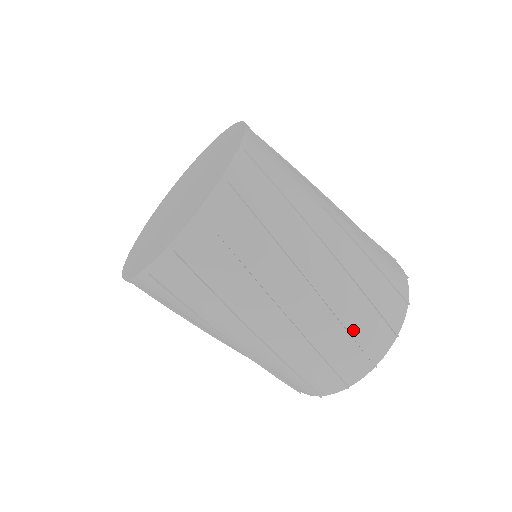
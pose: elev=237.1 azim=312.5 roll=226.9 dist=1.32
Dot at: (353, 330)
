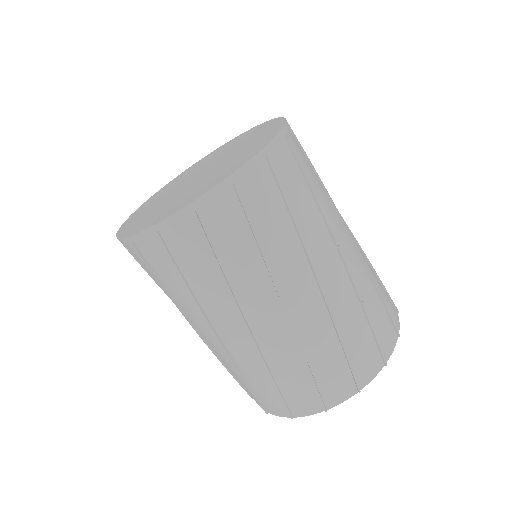
Dot at: (347, 346)
